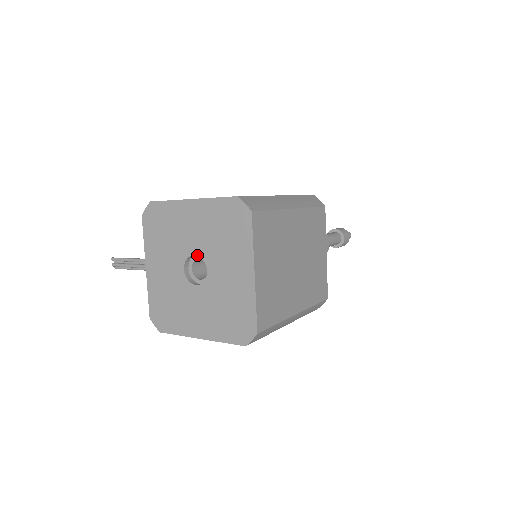
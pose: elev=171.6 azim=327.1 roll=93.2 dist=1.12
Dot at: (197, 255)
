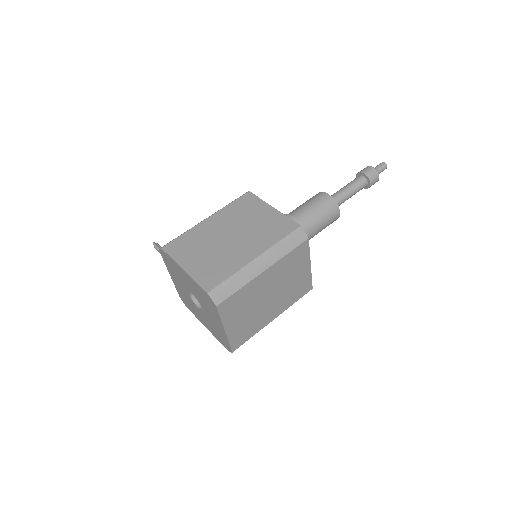
Dot at: occluded
